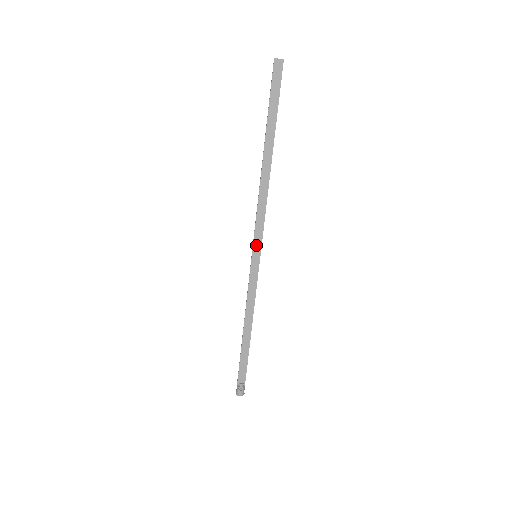
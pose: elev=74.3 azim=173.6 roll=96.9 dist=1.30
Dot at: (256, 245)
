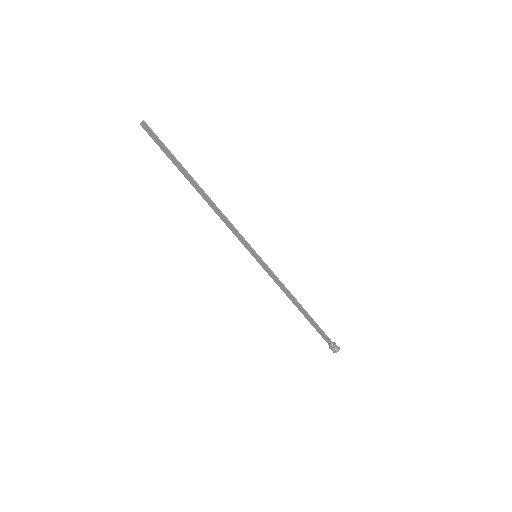
Dot at: (249, 249)
